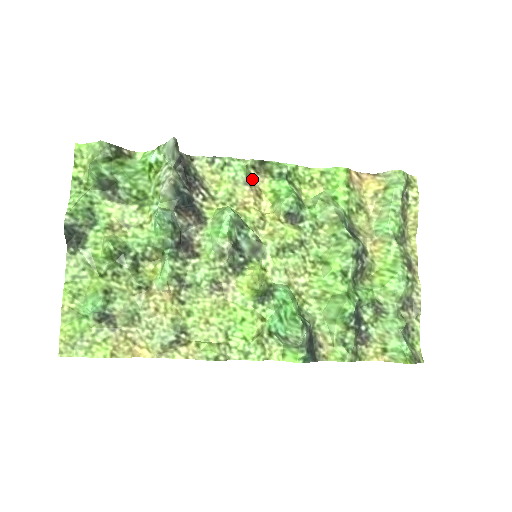
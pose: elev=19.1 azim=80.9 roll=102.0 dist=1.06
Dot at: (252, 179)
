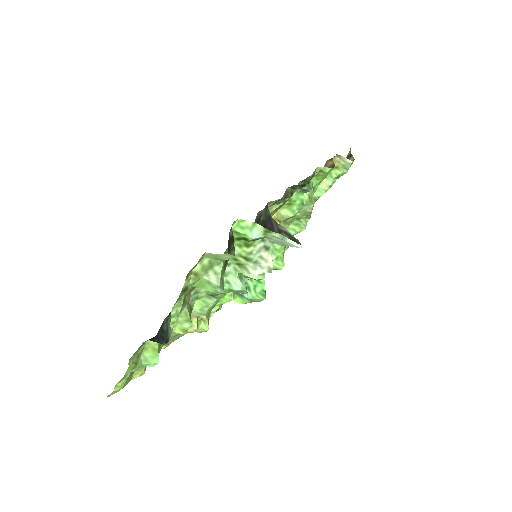
Dot at: (285, 196)
